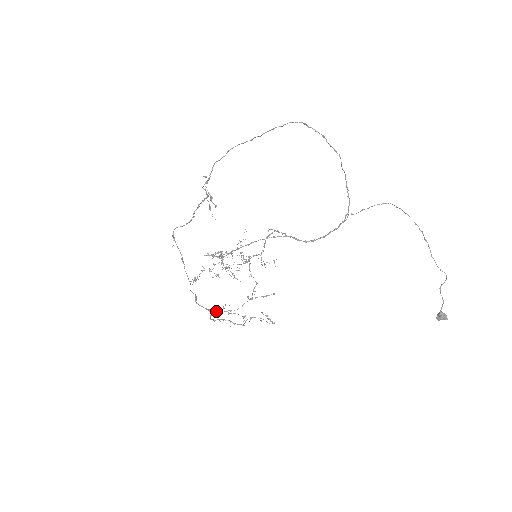
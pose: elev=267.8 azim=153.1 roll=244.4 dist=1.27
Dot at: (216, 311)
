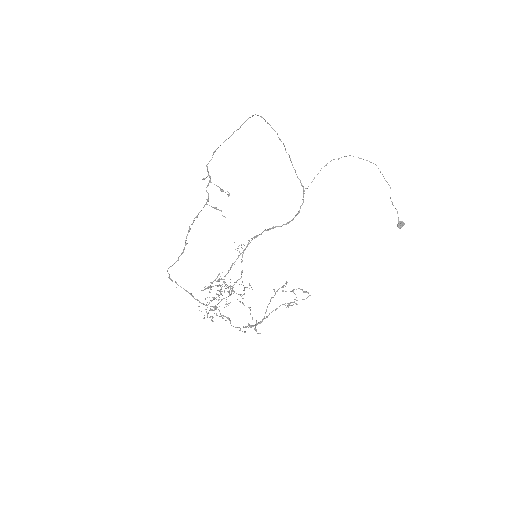
Dot at: occluded
